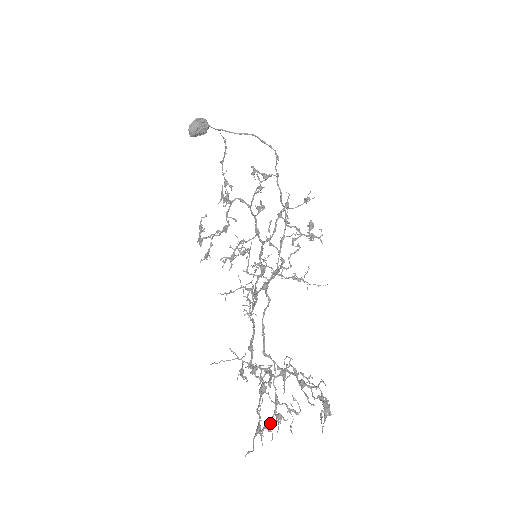
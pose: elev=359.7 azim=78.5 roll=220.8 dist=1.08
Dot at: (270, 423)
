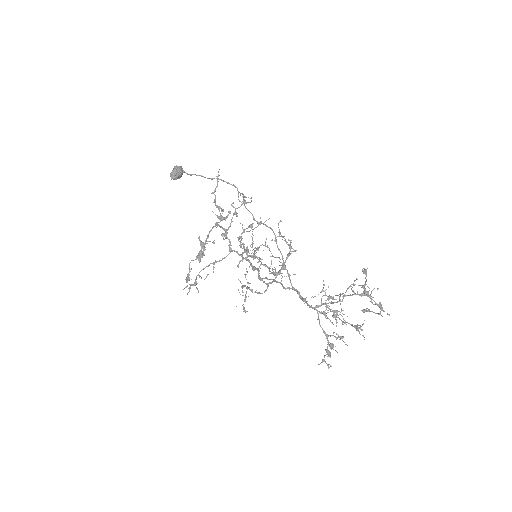
Dot at: (329, 351)
